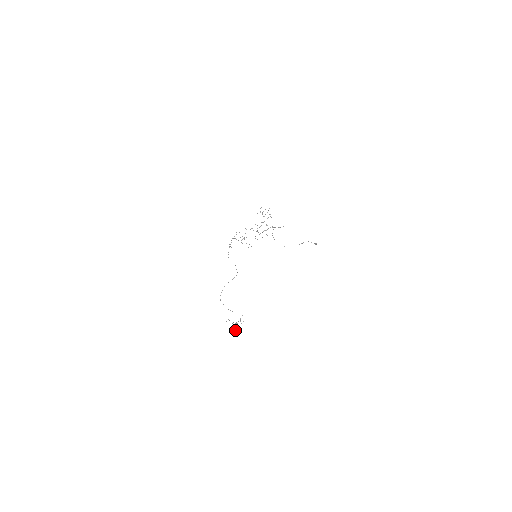
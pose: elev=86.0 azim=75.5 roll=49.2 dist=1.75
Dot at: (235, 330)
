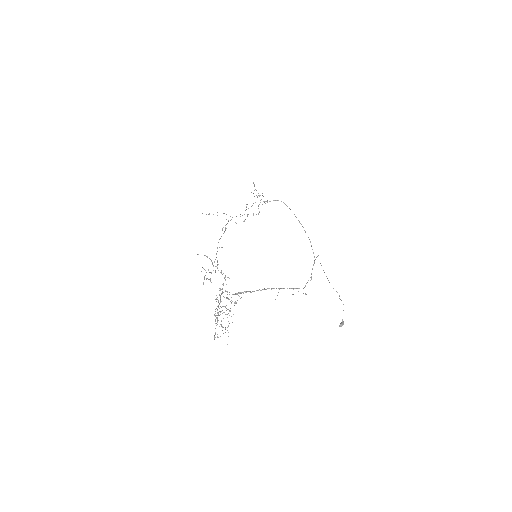
Dot at: occluded
